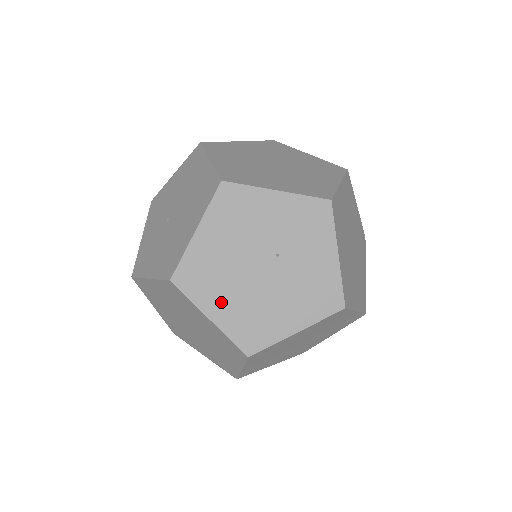
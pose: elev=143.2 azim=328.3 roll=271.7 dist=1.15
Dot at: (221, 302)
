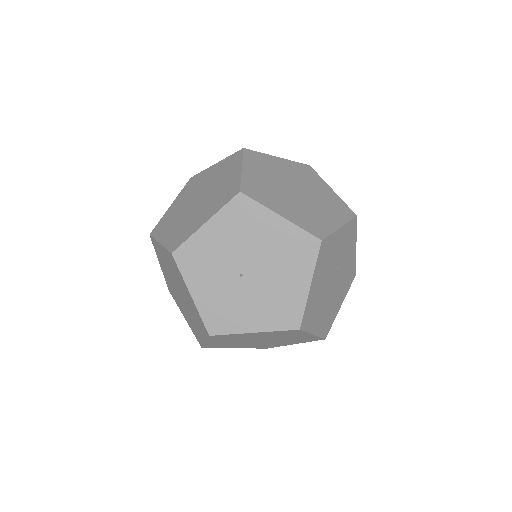
Dot at: (318, 320)
